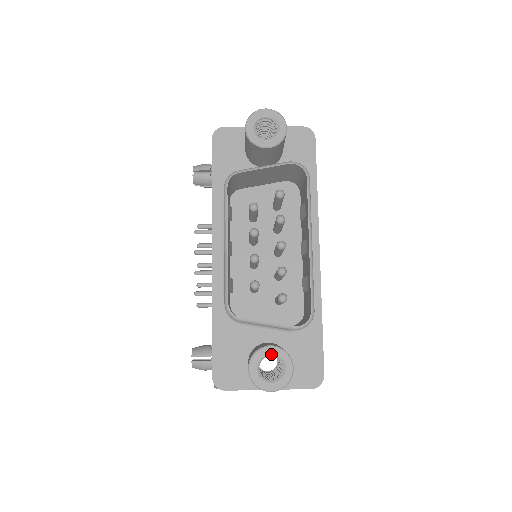
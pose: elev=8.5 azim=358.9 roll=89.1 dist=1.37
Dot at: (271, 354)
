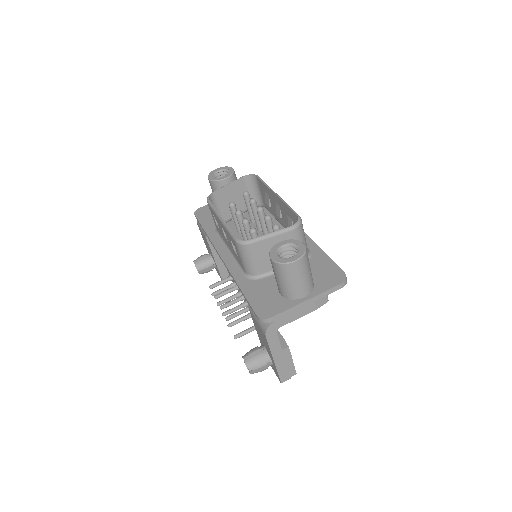
Dot at: (283, 245)
